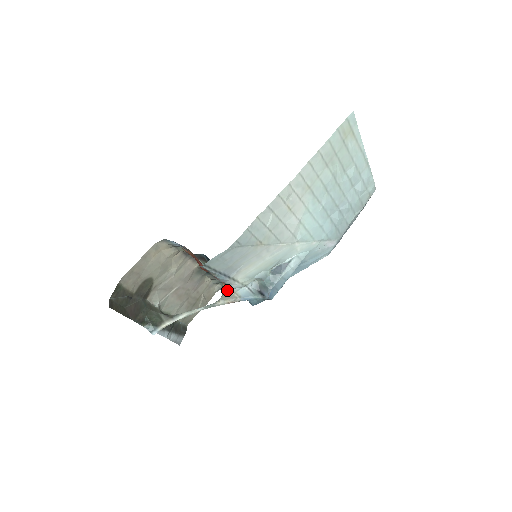
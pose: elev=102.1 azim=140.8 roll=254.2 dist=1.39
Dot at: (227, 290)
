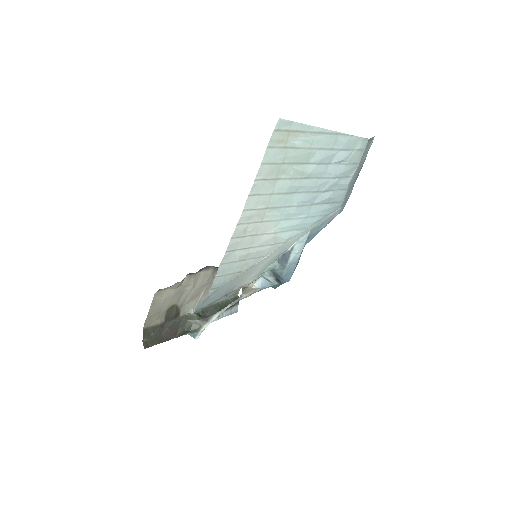
Dot at: occluded
